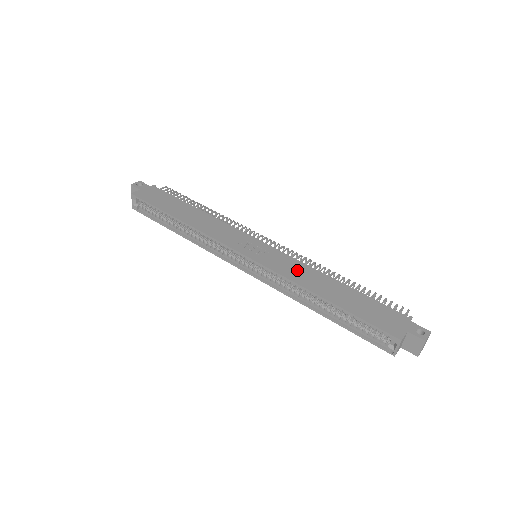
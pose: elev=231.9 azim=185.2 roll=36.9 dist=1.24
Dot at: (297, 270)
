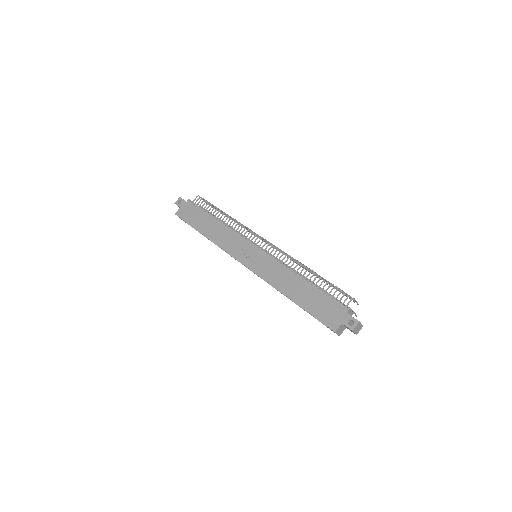
Dot at: (276, 273)
